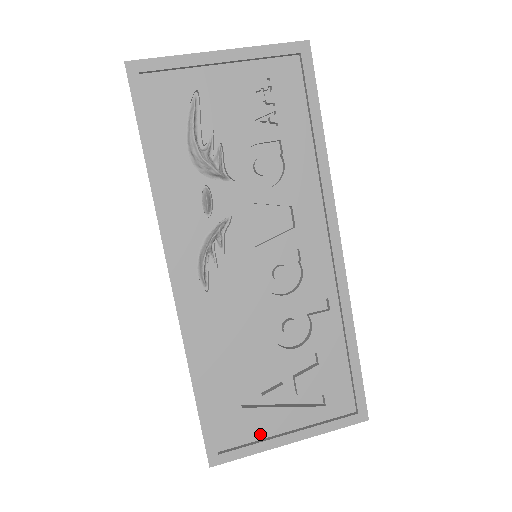
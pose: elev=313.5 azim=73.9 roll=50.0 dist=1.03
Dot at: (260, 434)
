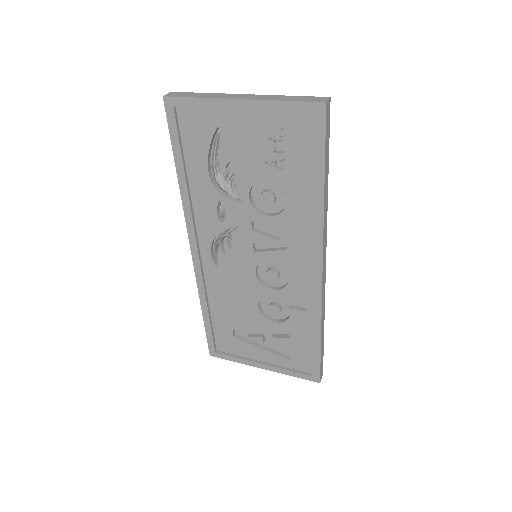
Dot at: (244, 354)
